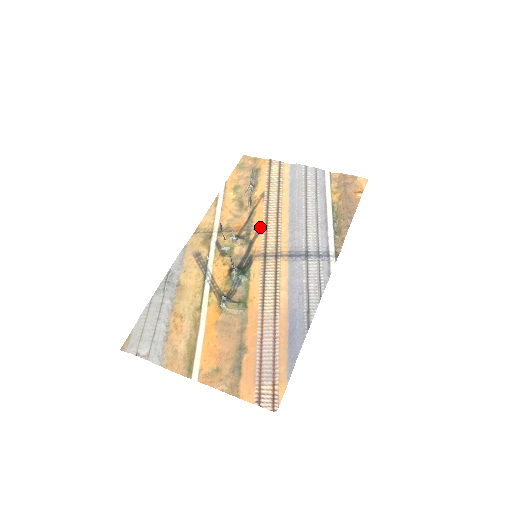
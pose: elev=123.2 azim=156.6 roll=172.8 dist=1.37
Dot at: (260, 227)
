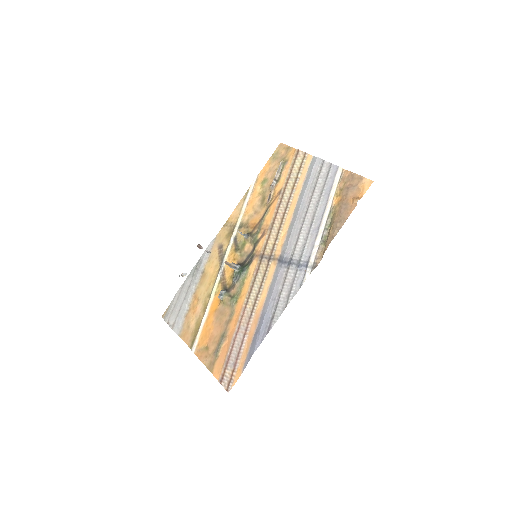
Dot at: (268, 227)
